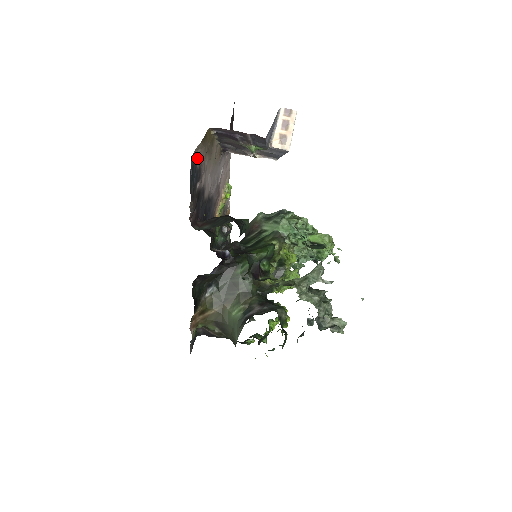
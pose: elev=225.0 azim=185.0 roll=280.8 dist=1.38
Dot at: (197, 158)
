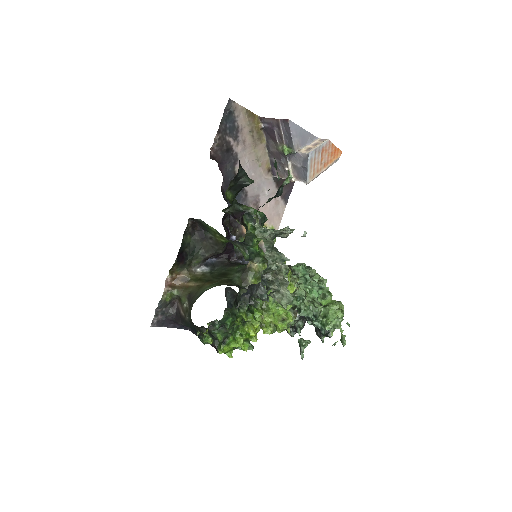
Dot at: (237, 115)
